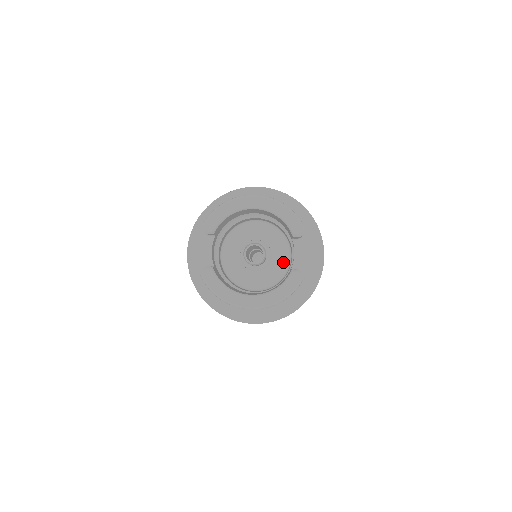
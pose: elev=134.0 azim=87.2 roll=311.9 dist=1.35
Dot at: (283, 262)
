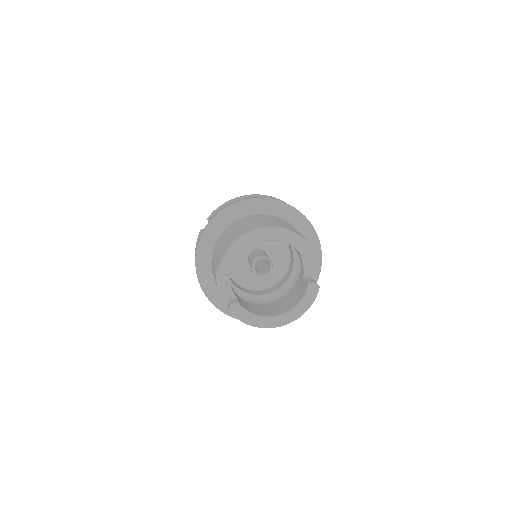
Dot at: (283, 257)
